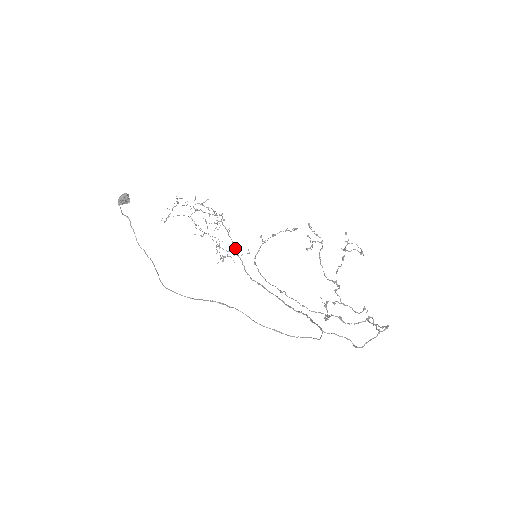
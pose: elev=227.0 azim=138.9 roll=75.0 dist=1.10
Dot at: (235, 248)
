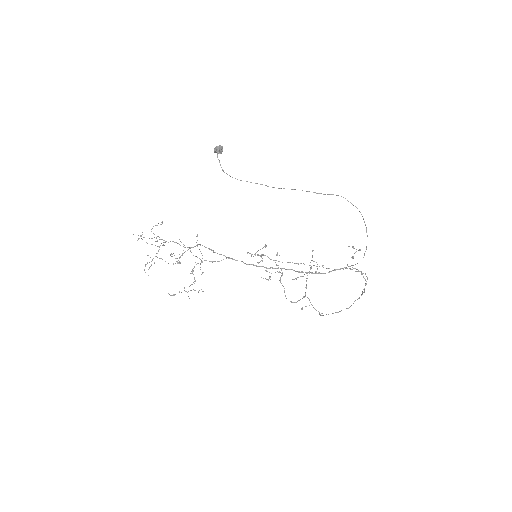
Dot at: (228, 257)
